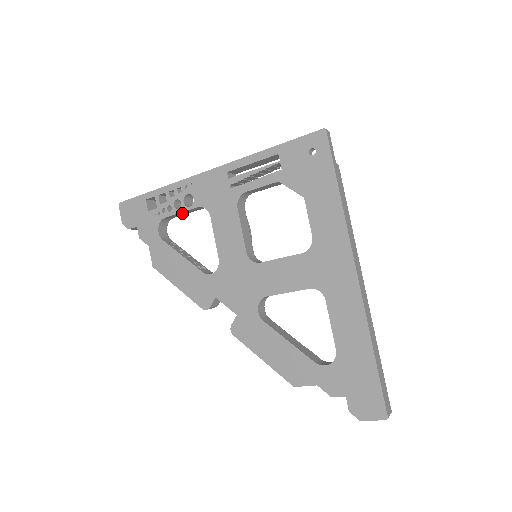
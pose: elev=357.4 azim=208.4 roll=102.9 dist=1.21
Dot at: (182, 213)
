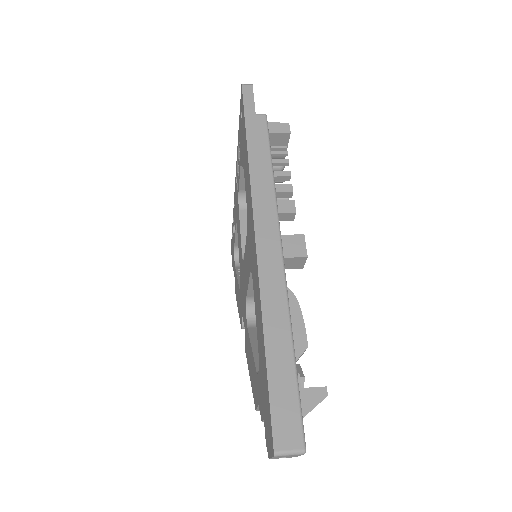
Dot at: occluded
